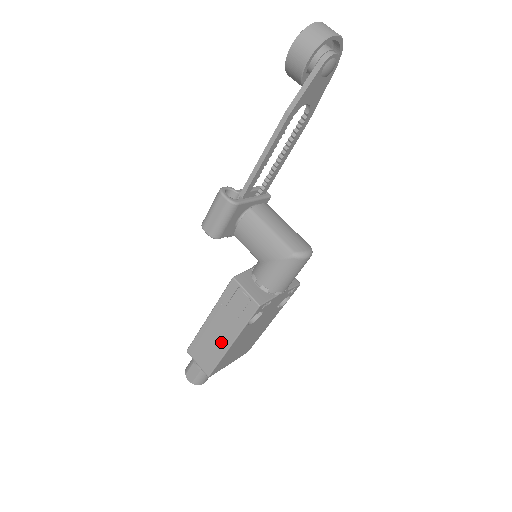
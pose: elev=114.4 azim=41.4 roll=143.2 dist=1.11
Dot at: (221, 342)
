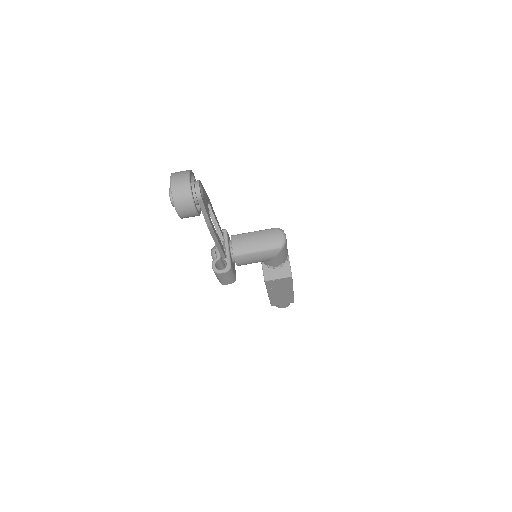
Dot at: (287, 294)
